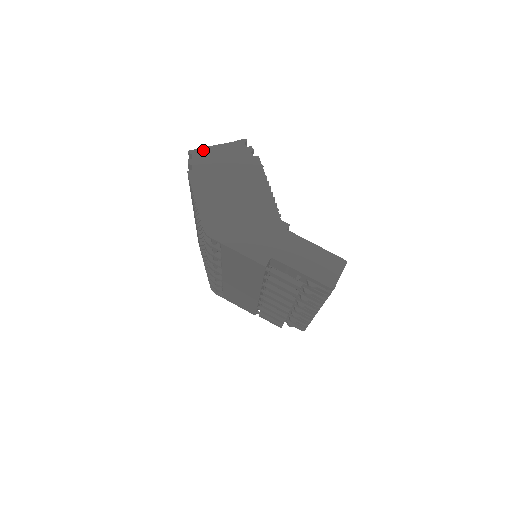
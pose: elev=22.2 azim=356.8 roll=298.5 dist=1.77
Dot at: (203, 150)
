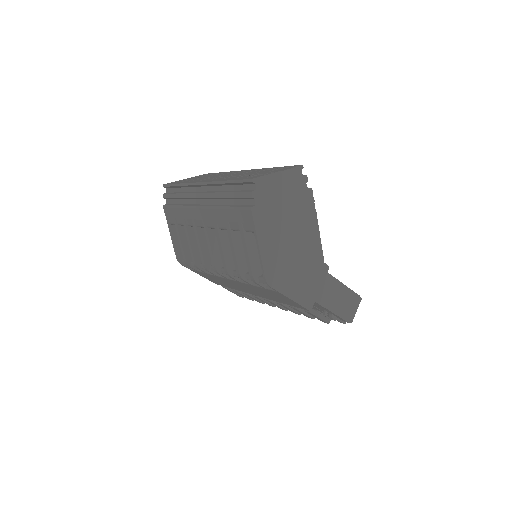
Dot at: (266, 179)
